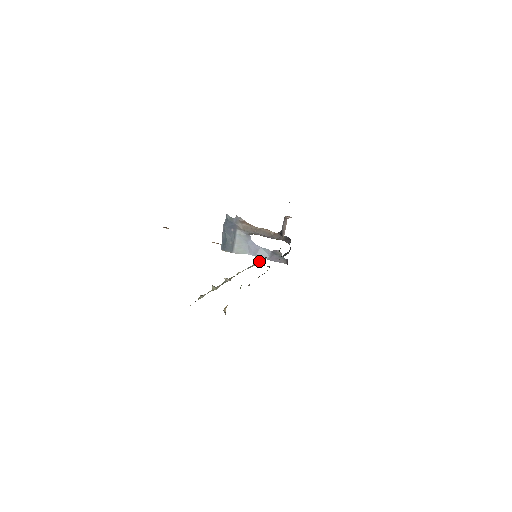
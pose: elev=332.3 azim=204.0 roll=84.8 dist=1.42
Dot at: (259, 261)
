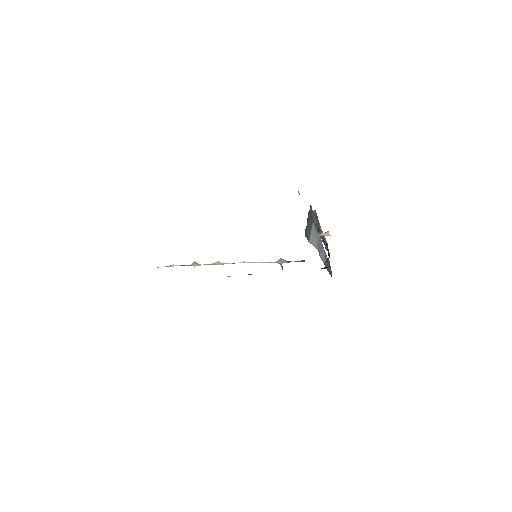
Dot at: (288, 261)
